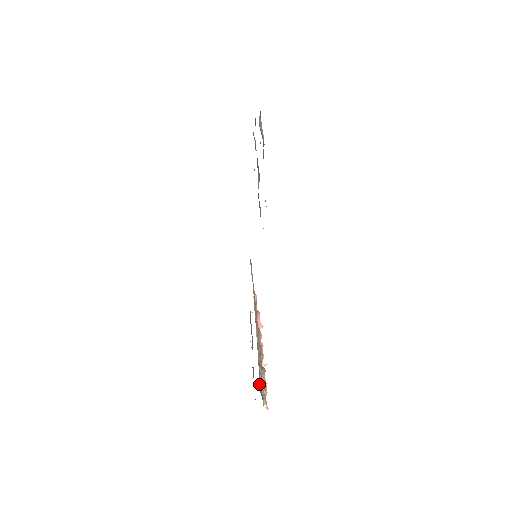
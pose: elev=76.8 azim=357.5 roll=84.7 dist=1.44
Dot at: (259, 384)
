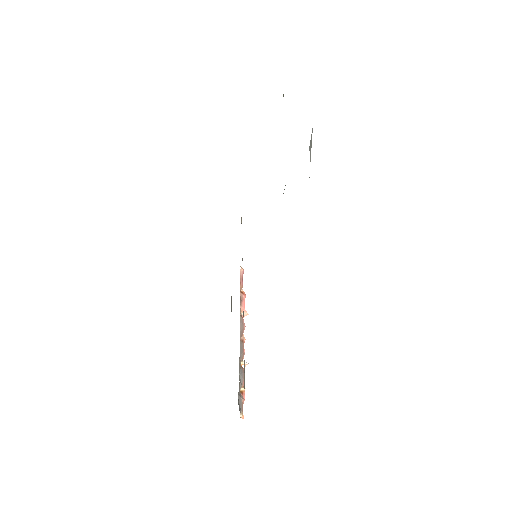
Dot at: (238, 396)
